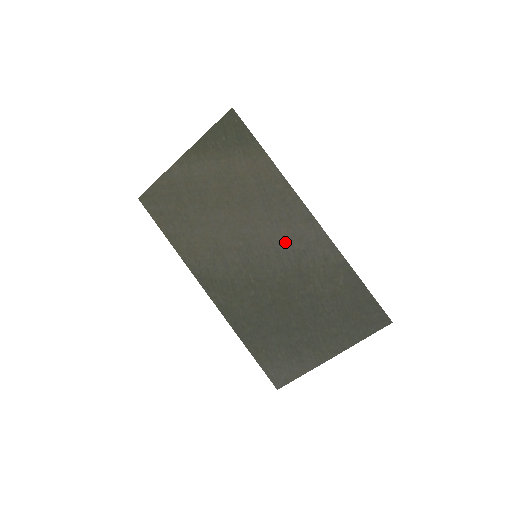
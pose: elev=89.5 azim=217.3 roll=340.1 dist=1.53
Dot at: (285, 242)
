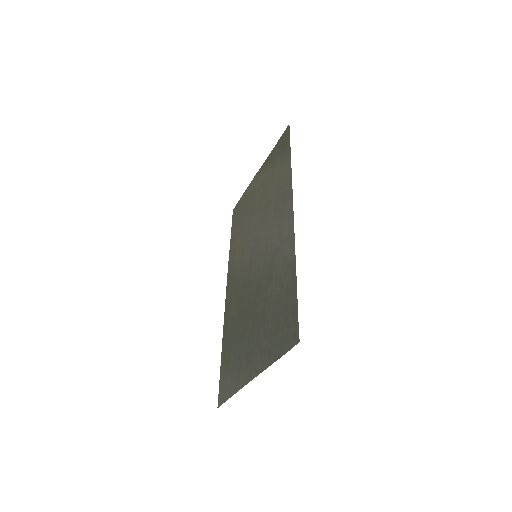
Dot at: (273, 241)
